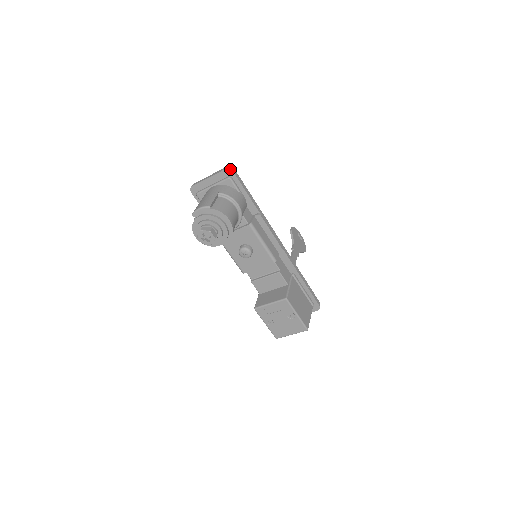
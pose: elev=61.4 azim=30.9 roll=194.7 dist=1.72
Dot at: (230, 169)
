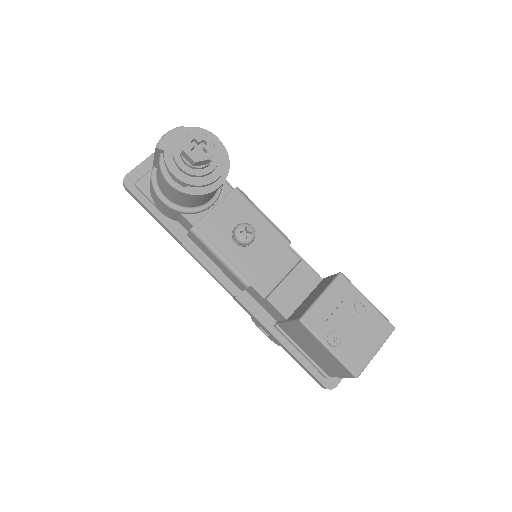
Dot at: occluded
